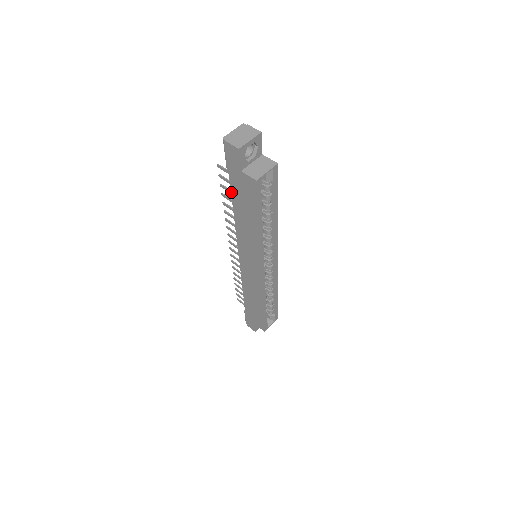
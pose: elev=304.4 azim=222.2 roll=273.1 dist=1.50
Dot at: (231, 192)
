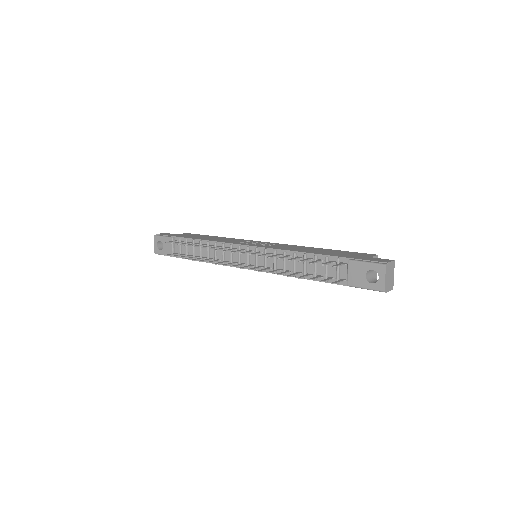
Dot at: occluded
